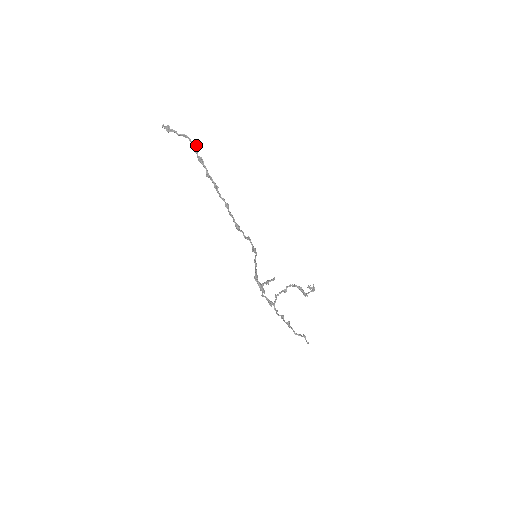
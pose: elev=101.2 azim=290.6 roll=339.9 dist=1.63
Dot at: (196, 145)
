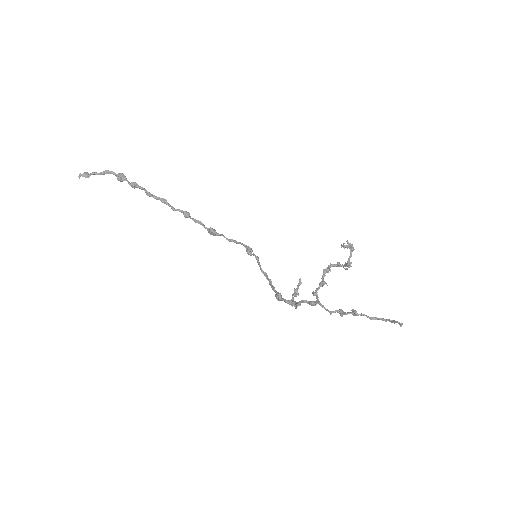
Dot at: (122, 174)
